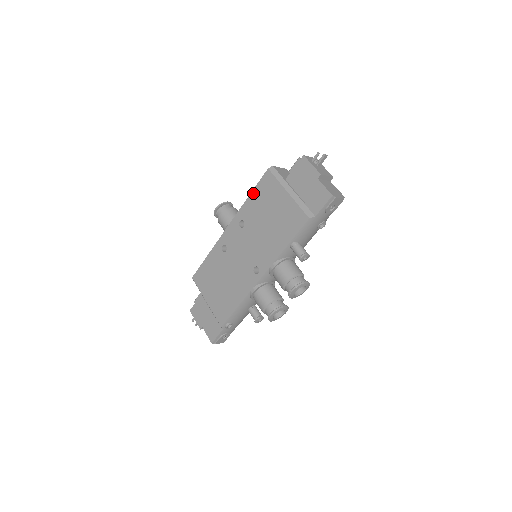
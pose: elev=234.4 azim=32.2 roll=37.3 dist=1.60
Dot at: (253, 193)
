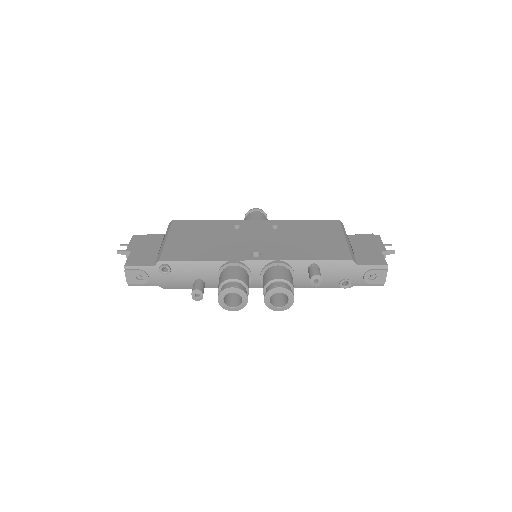
Dot at: (309, 221)
